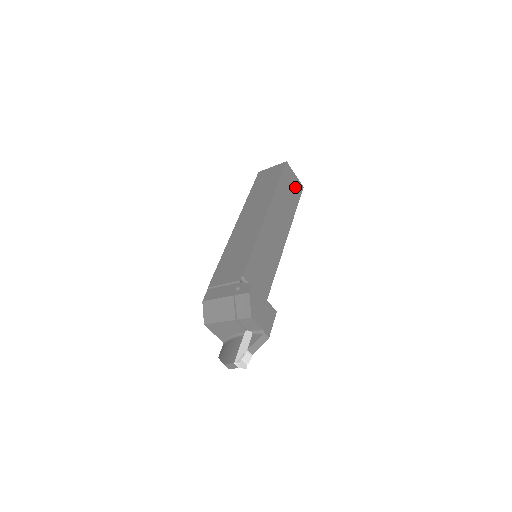
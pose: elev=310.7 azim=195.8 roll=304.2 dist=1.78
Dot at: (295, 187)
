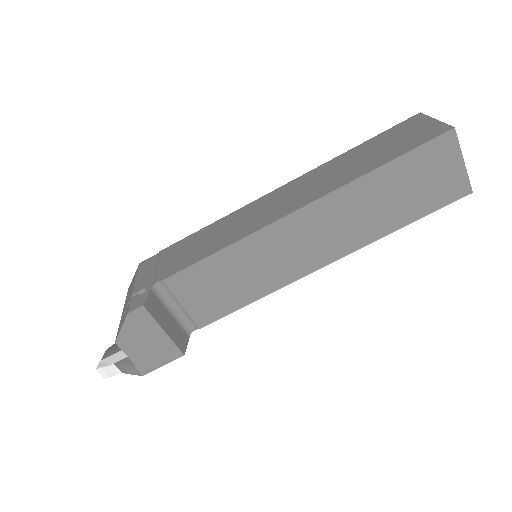
Dot at: (440, 185)
